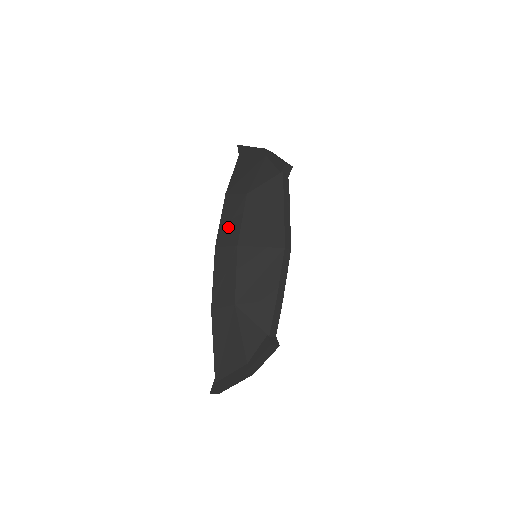
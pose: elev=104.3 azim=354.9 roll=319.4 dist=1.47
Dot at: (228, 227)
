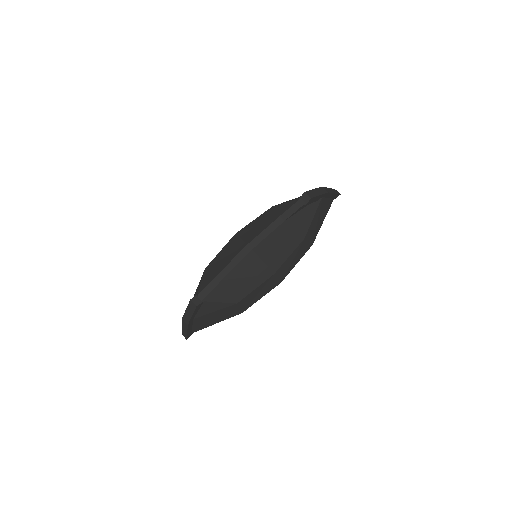
Dot at: occluded
